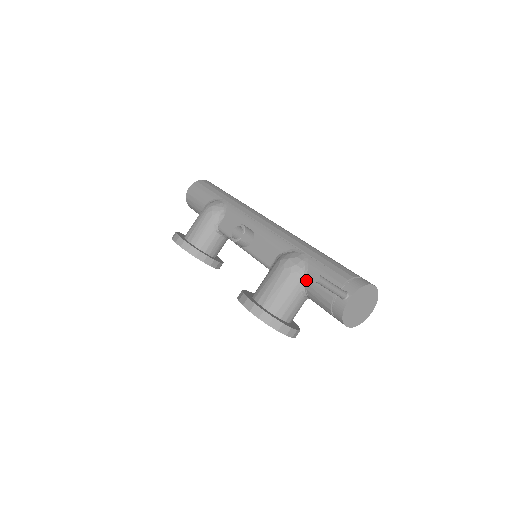
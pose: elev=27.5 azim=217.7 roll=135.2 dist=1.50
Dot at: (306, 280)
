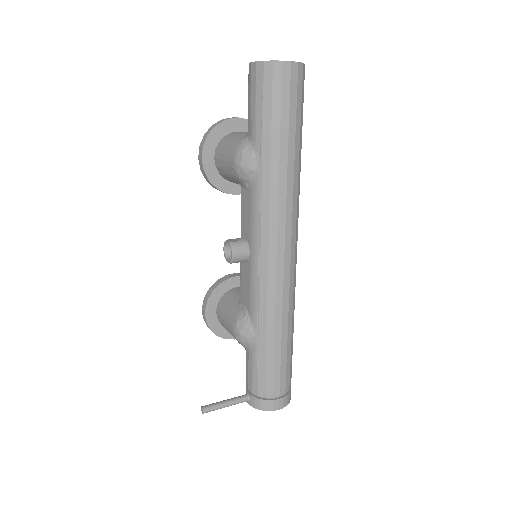
Dot at: (246, 351)
